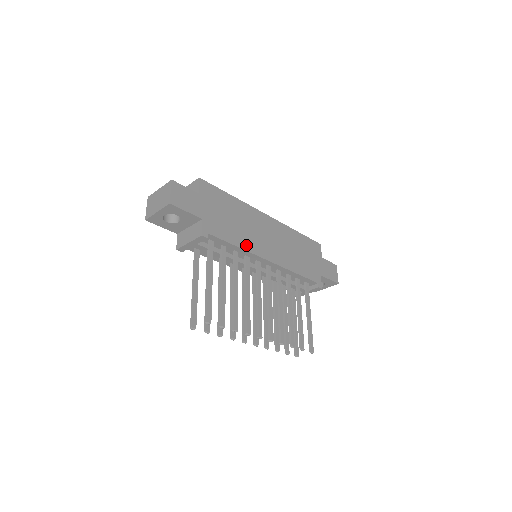
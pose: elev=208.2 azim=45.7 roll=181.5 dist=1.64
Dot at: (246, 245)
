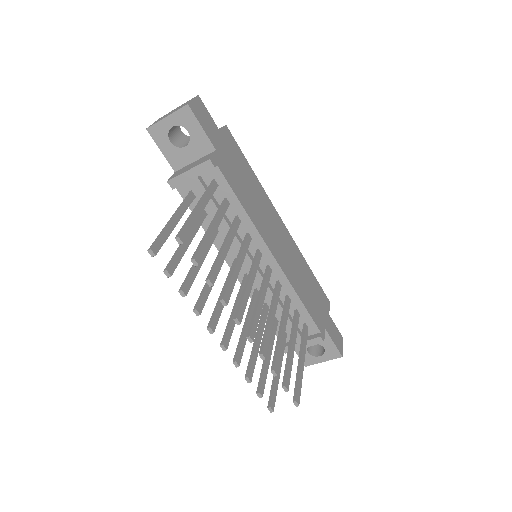
Dot at: (254, 218)
